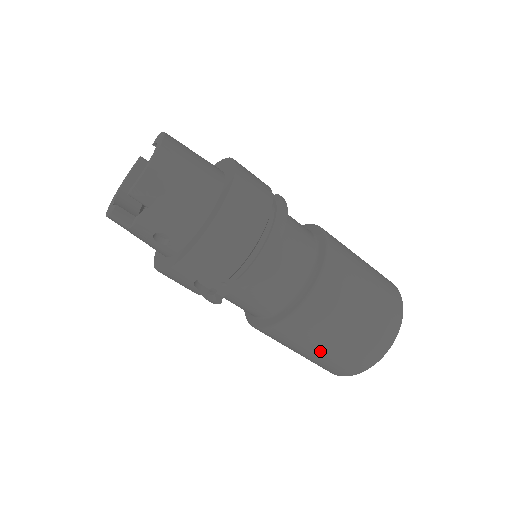
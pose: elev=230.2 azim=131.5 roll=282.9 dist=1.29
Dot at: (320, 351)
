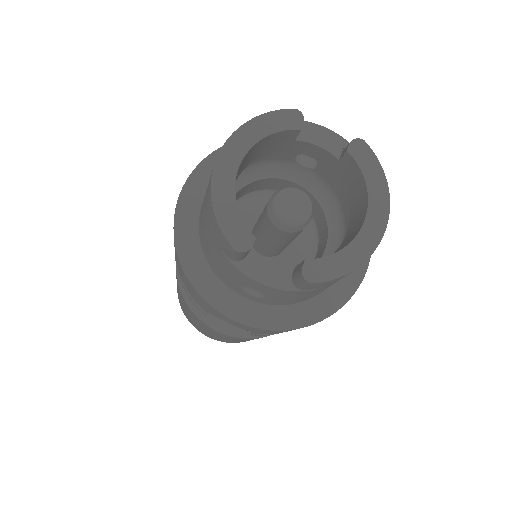
Dot at: (217, 337)
